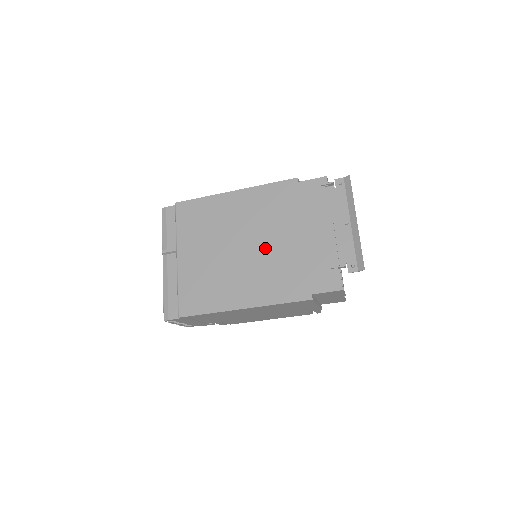
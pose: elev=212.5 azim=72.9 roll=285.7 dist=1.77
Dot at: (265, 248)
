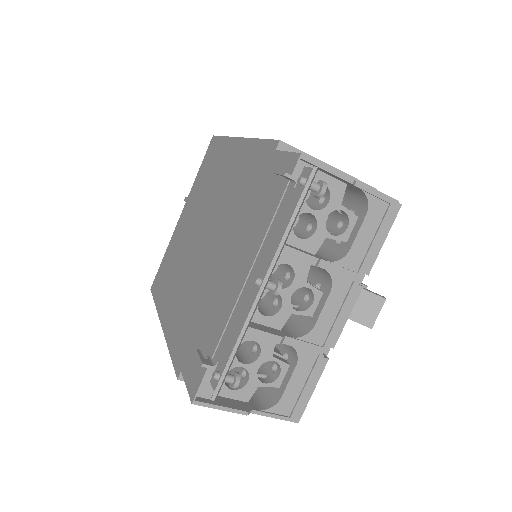
Dot at: (204, 253)
